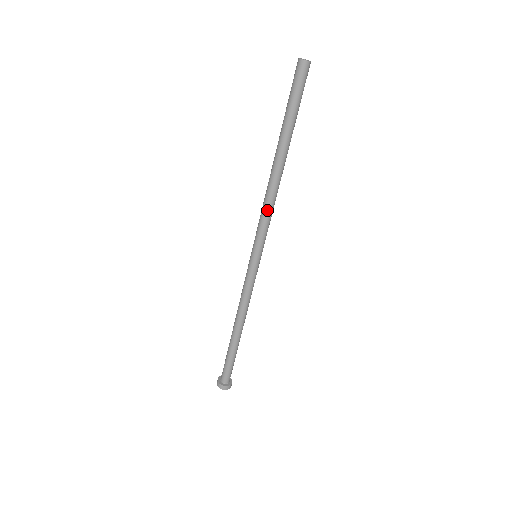
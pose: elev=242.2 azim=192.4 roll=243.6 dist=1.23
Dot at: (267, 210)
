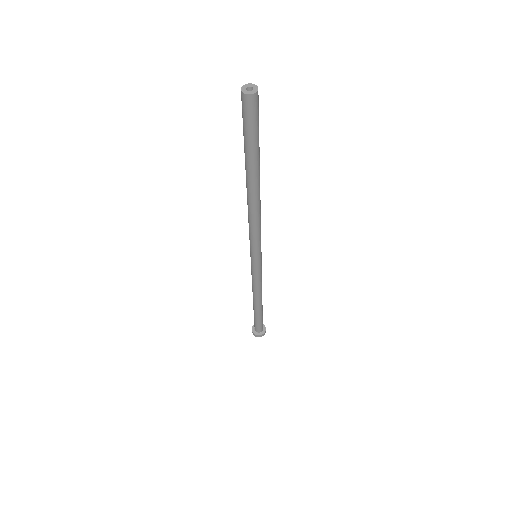
Dot at: (256, 227)
